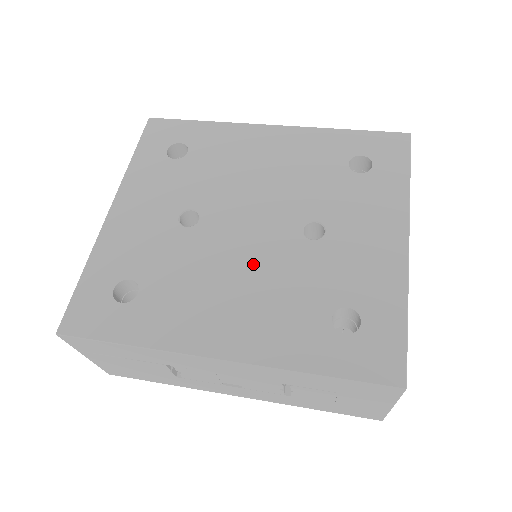
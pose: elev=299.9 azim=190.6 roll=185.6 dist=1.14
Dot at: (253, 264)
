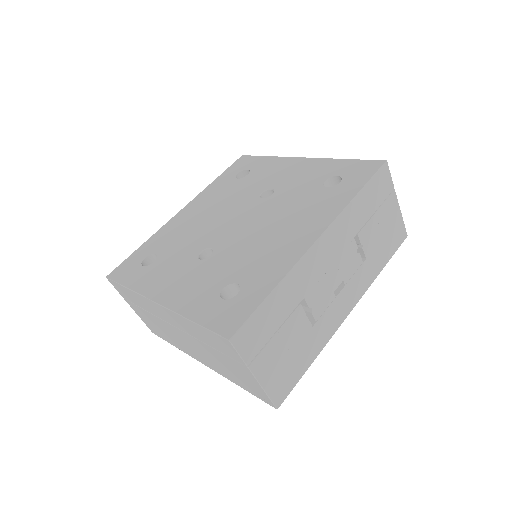
Dot at: (266, 221)
